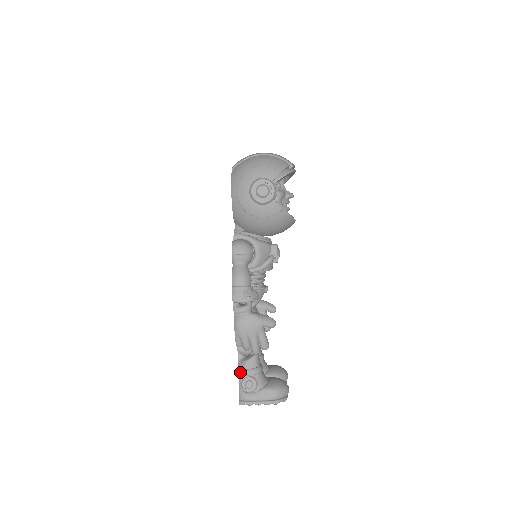
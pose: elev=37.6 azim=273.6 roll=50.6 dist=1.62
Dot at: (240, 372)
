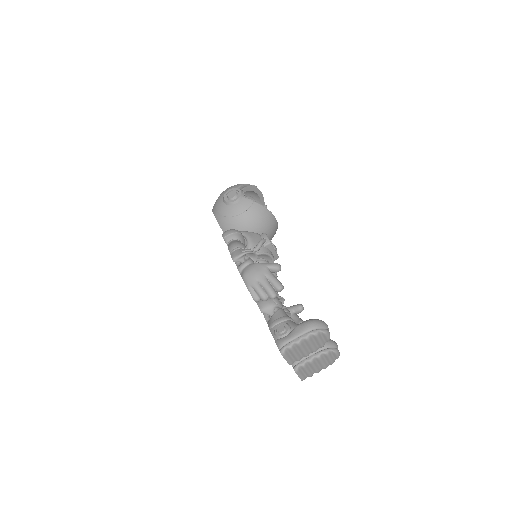
Dot at: (270, 326)
